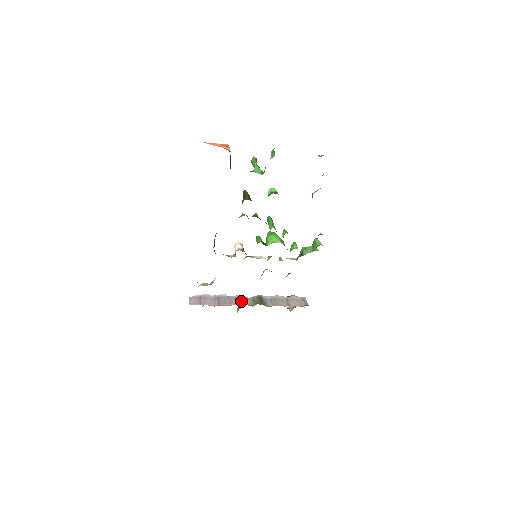
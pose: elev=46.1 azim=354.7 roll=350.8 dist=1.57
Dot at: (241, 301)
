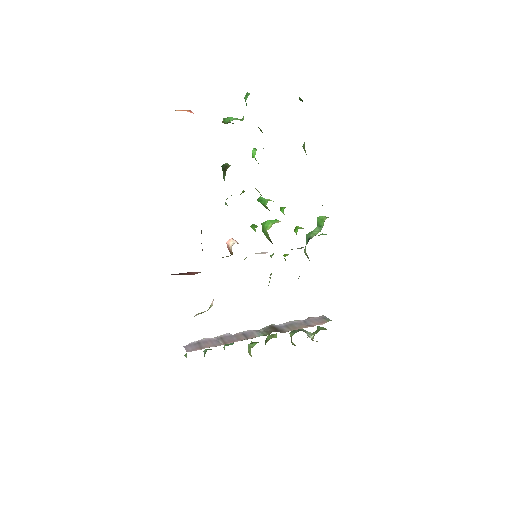
Dot at: (251, 335)
